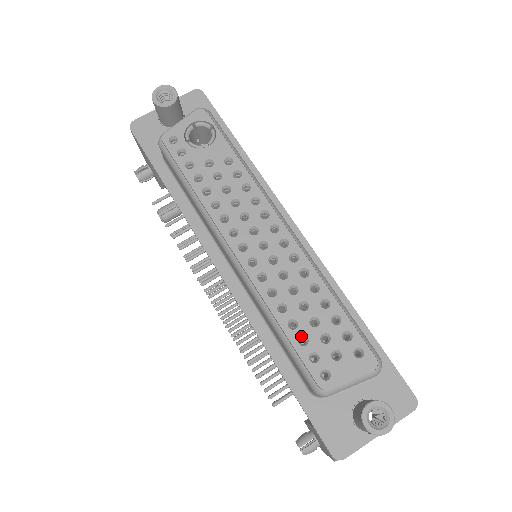
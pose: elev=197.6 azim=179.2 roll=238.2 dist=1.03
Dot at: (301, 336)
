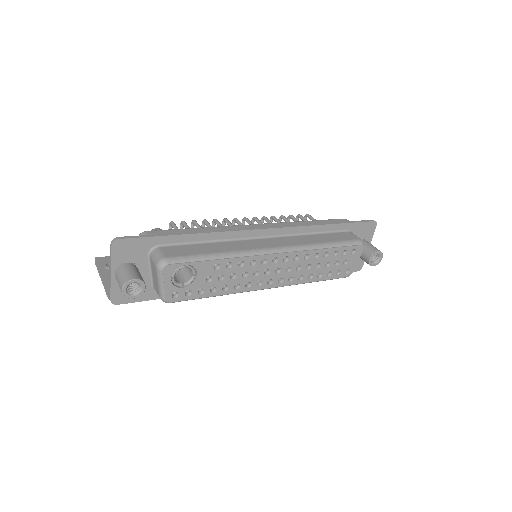
Dot at: (327, 274)
